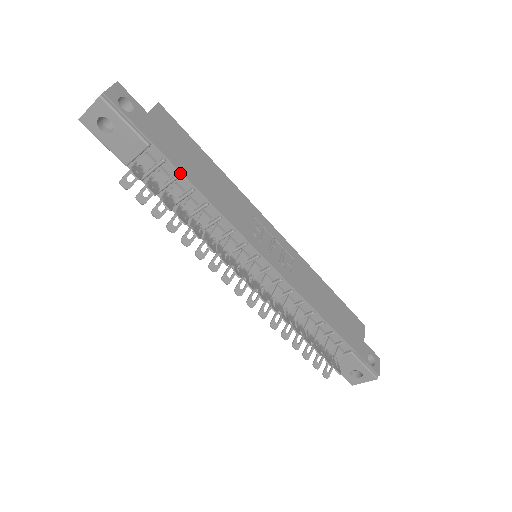
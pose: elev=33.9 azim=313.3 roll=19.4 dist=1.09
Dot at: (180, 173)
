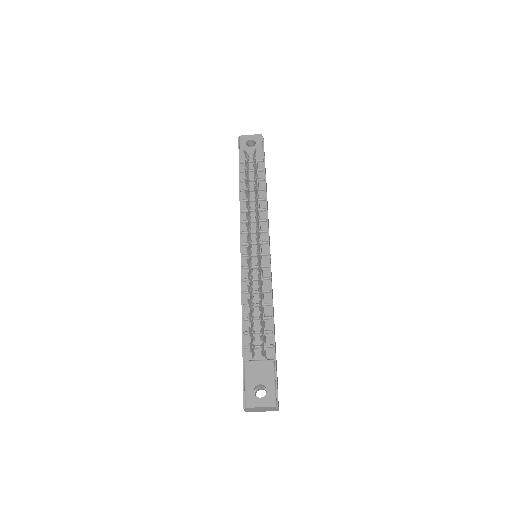
Dot at: (265, 180)
